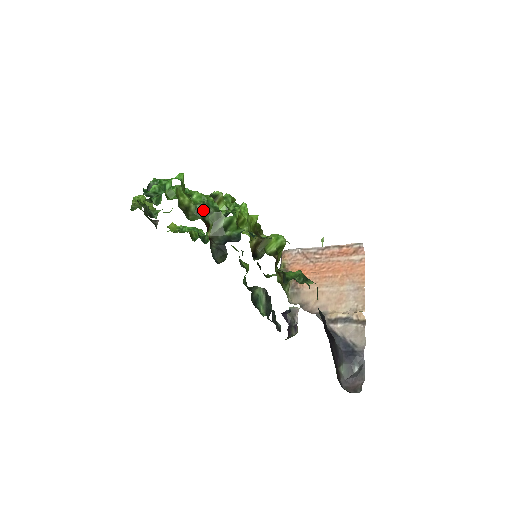
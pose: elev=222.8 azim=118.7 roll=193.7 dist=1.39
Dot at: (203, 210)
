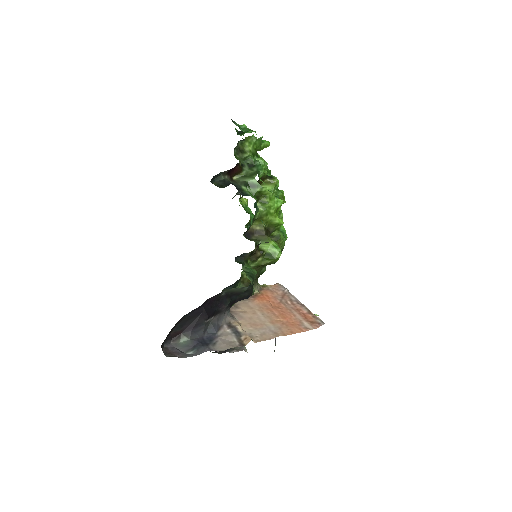
Dot at: (250, 162)
